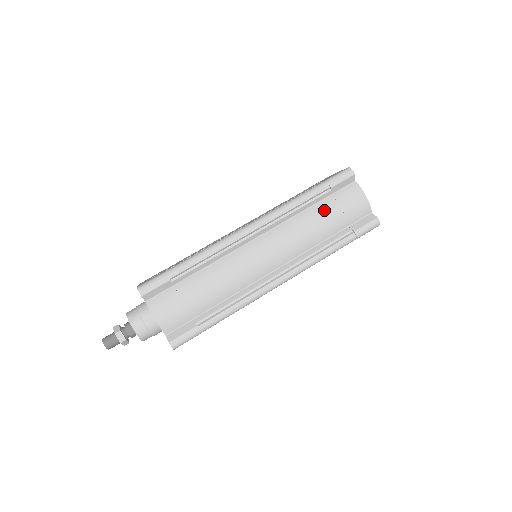
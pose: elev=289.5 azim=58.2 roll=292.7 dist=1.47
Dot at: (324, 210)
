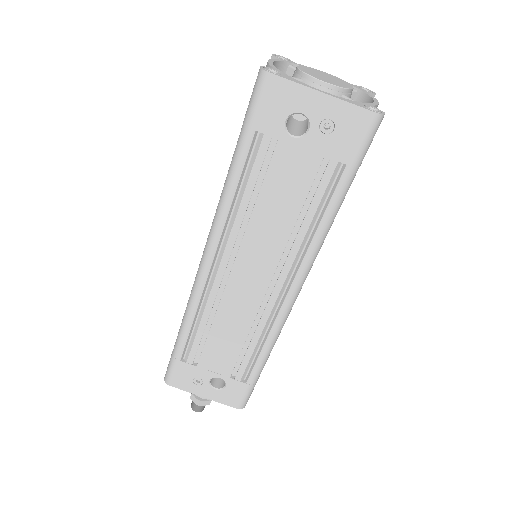
Dot at: occluded
